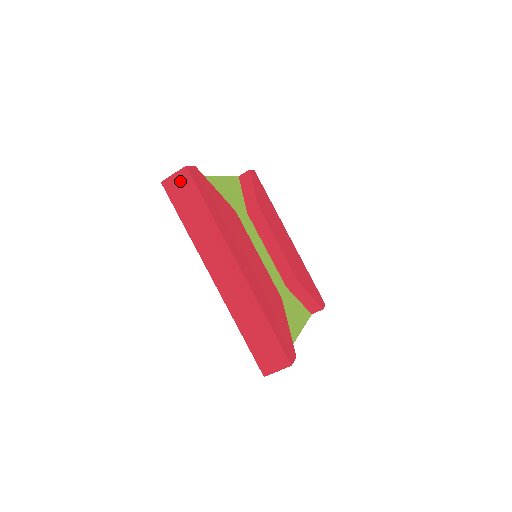
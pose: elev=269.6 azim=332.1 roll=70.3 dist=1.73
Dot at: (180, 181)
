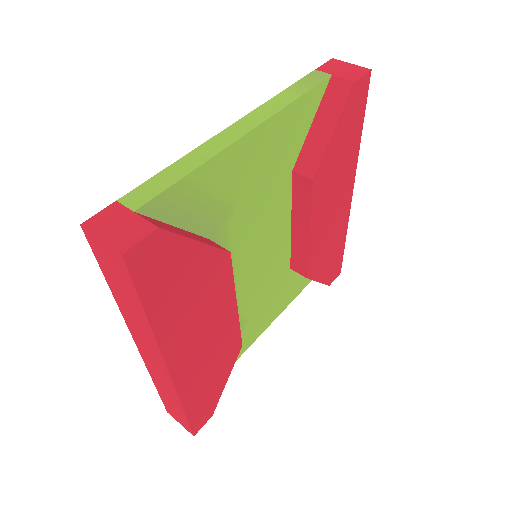
Dot at: (110, 256)
